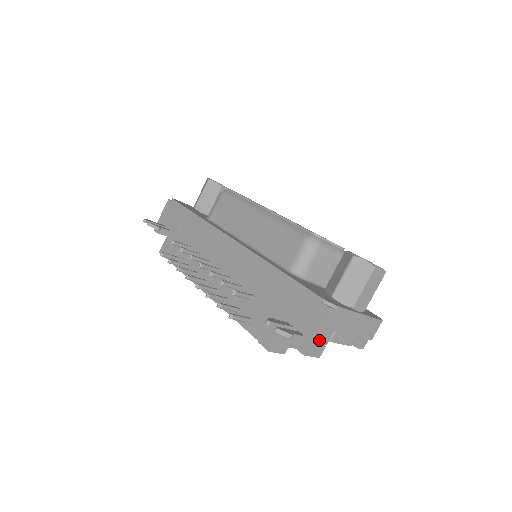
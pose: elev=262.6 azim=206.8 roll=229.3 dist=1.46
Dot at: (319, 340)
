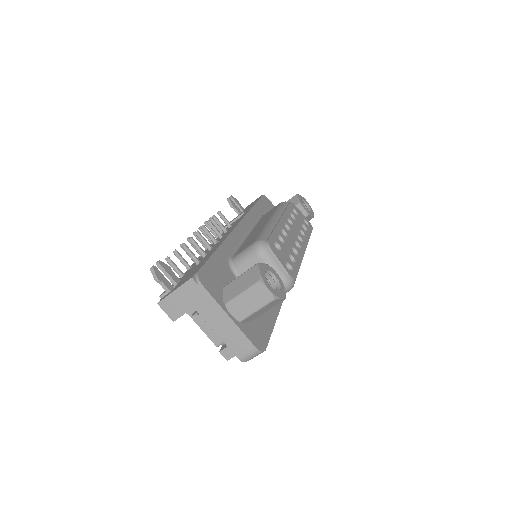
Dot at: (176, 302)
